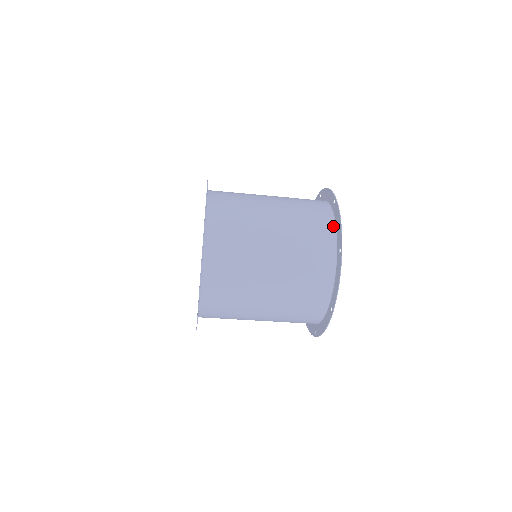
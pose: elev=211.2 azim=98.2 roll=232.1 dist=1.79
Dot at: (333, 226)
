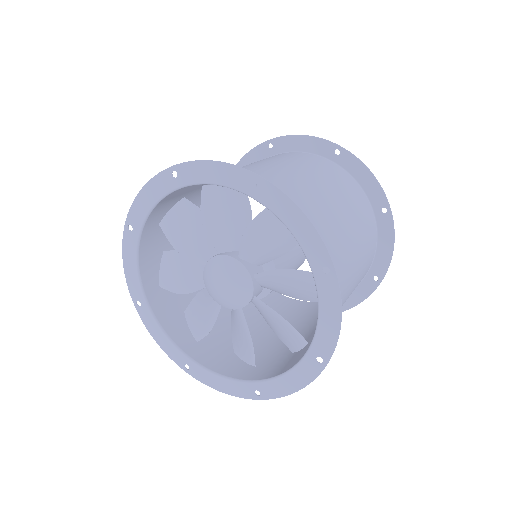
Dot at: (356, 183)
